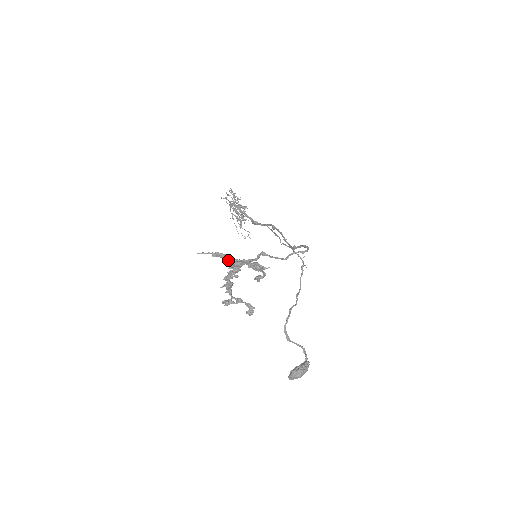
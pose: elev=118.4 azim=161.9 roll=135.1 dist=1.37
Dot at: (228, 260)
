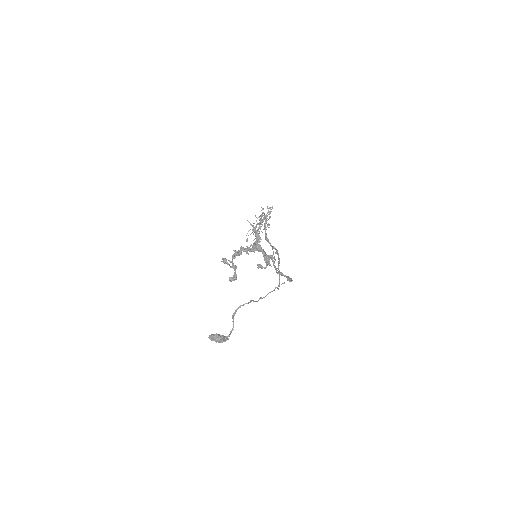
Dot at: (257, 240)
